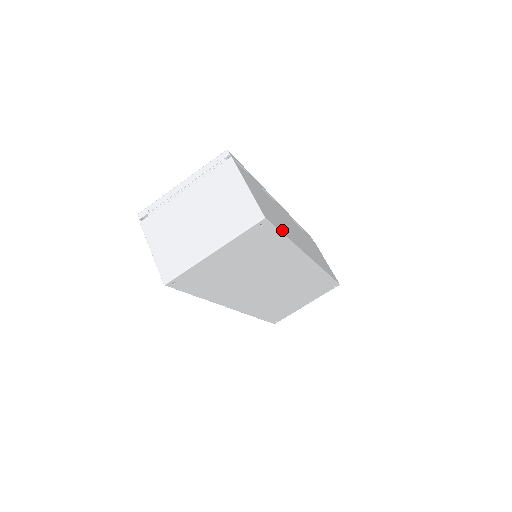
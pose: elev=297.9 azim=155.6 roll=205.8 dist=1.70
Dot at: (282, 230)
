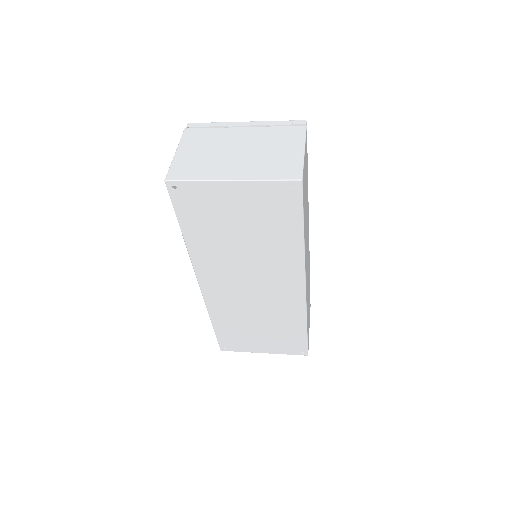
Dot at: (304, 221)
